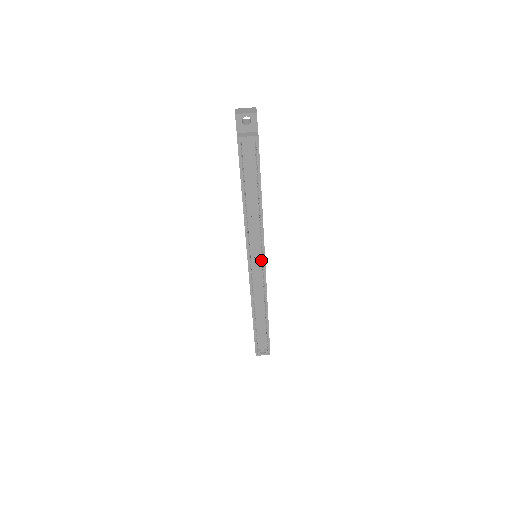
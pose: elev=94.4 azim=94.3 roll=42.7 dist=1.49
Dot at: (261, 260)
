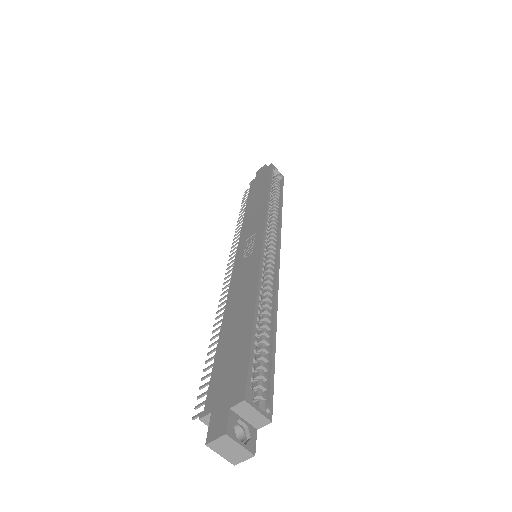
Dot at: occluded
